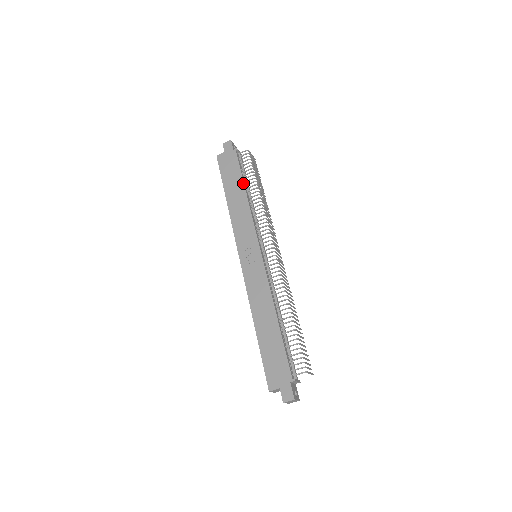
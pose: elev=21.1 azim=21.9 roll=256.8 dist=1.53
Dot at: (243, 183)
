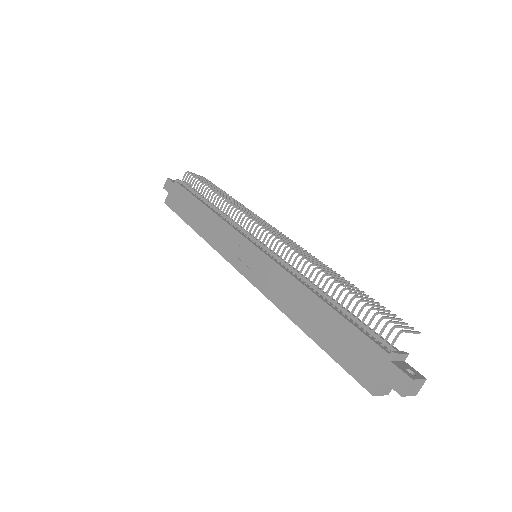
Dot at: (198, 201)
